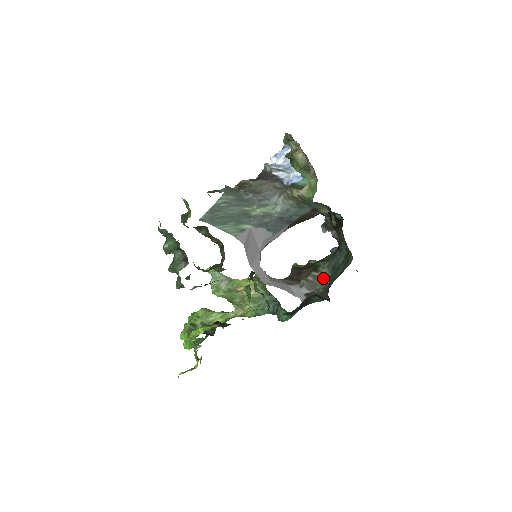
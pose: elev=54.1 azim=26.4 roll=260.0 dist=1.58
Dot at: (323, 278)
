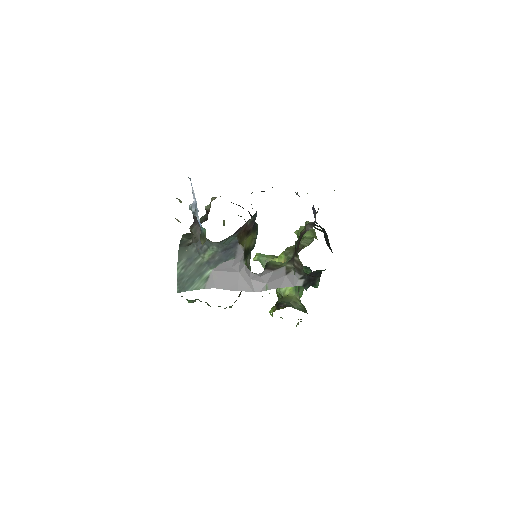
Dot at: (301, 263)
